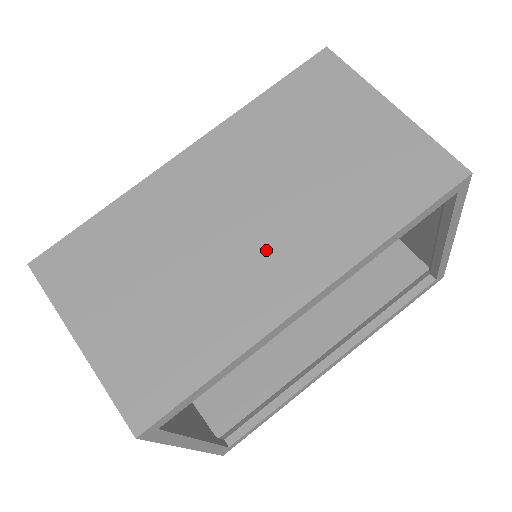
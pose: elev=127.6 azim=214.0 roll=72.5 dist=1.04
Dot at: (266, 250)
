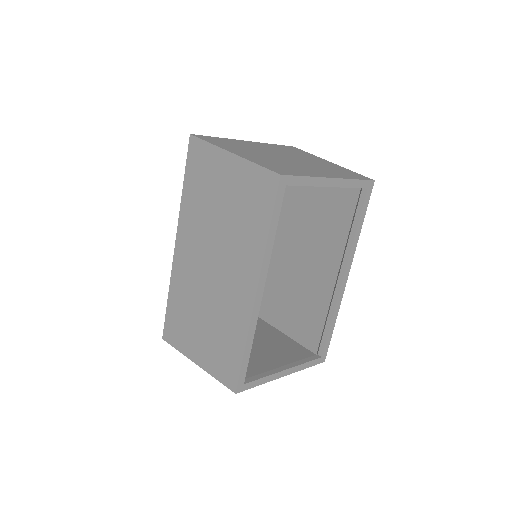
Dot at: (229, 278)
